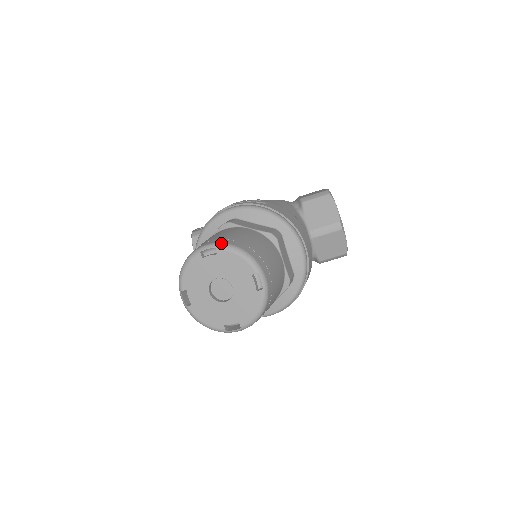
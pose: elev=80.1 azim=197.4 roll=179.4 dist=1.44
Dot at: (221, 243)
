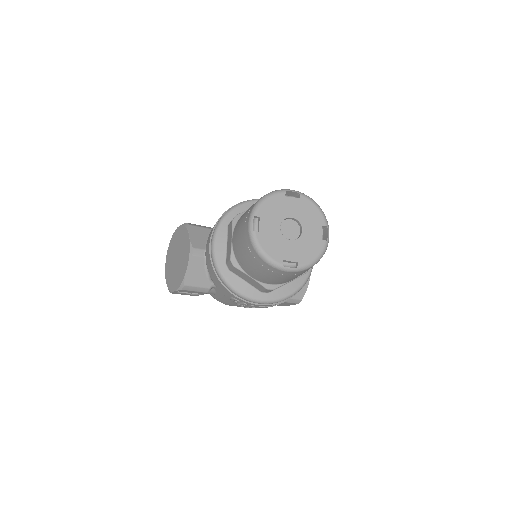
Dot at: (303, 193)
